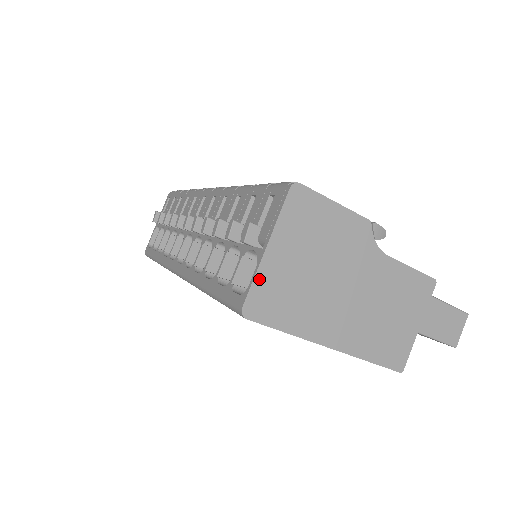
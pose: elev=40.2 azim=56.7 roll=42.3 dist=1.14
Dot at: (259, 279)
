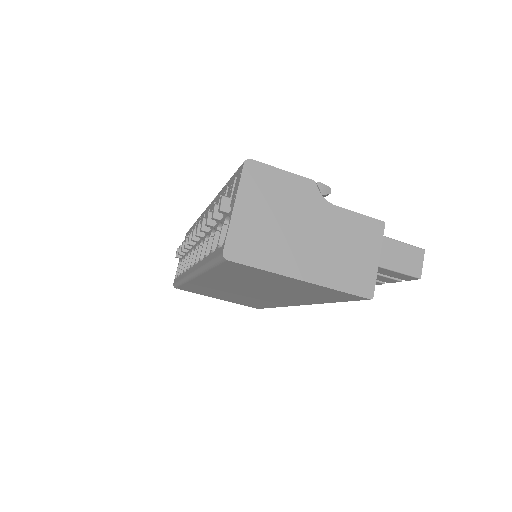
Dot at: (232, 230)
